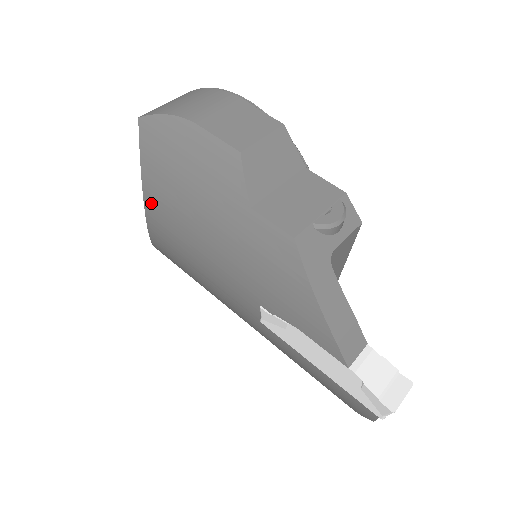
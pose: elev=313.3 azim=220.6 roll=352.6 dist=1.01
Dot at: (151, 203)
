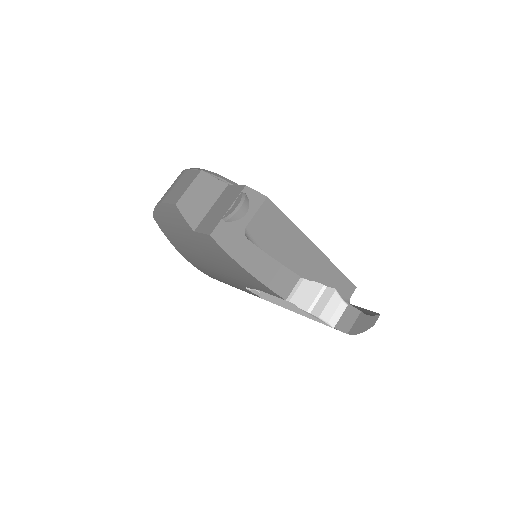
Dot at: (187, 258)
